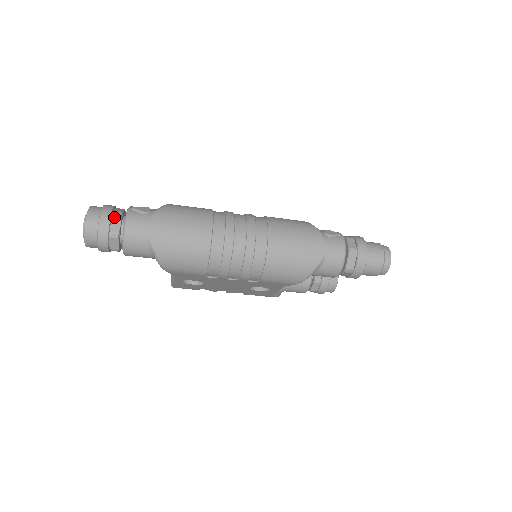
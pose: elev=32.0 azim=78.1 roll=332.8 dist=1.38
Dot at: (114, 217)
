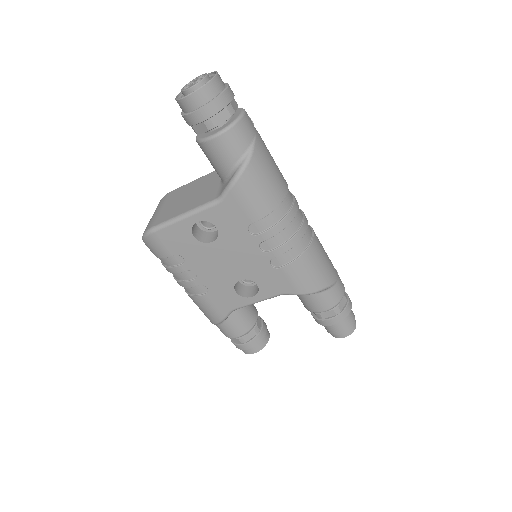
Dot at: (234, 99)
